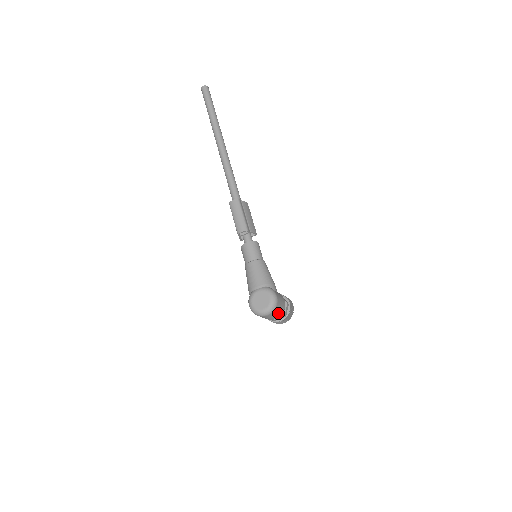
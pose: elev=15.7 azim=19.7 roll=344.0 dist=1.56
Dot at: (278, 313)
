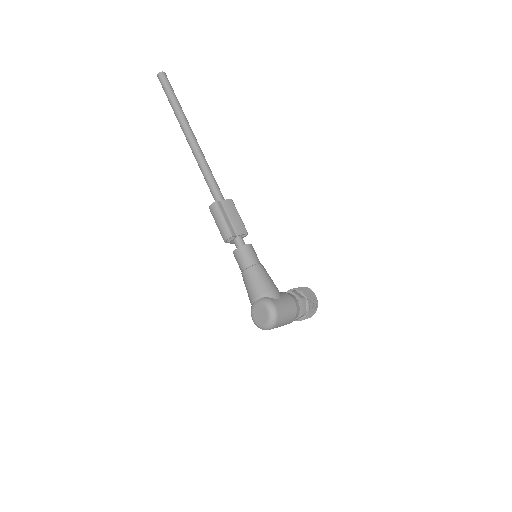
Dot at: (288, 319)
